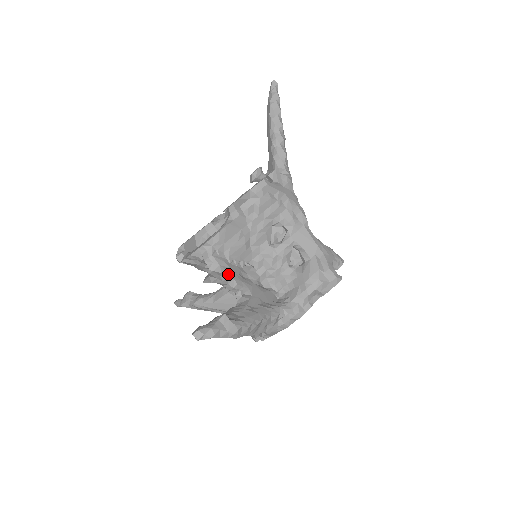
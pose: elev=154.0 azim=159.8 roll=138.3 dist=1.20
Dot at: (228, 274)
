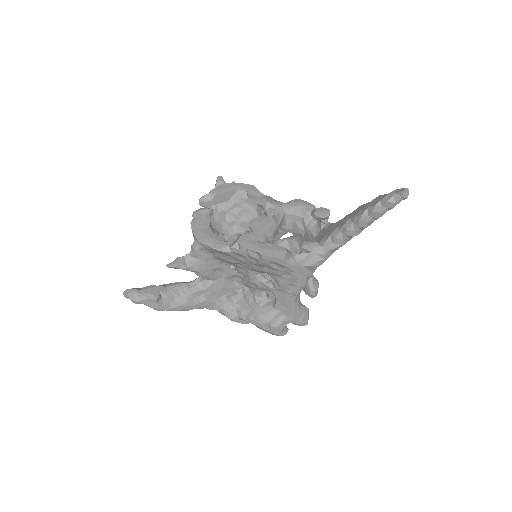
Dot at: (199, 268)
